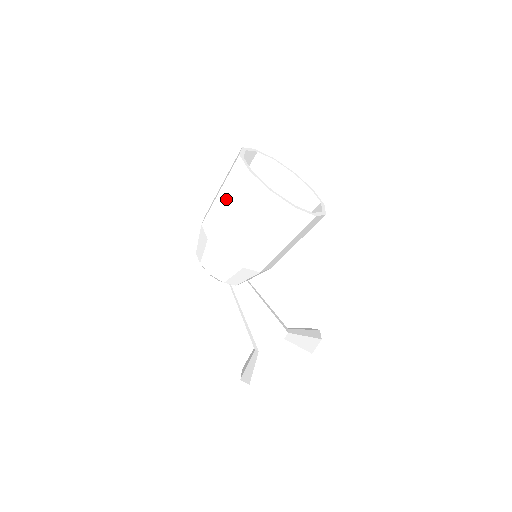
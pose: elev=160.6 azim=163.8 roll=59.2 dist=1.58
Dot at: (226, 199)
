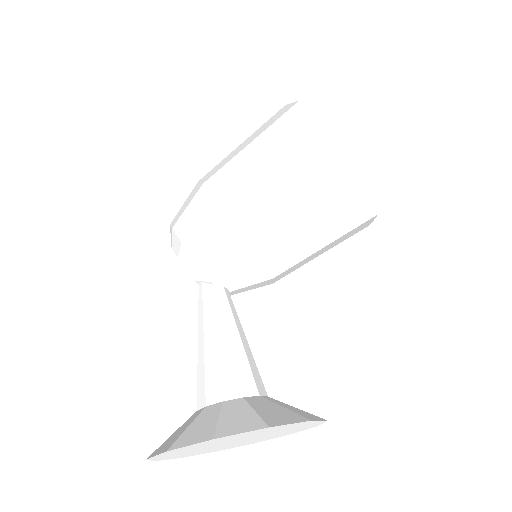
Dot at: (251, 139)
